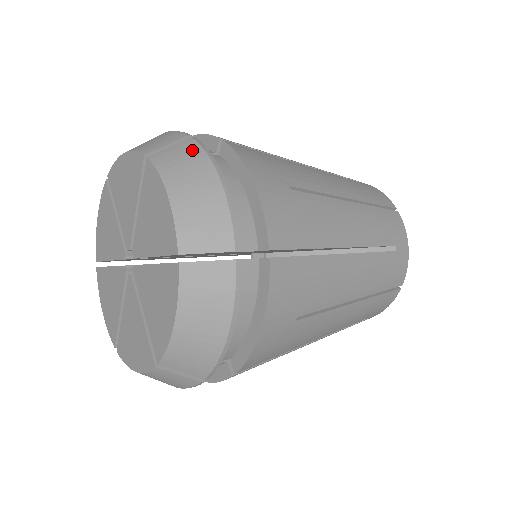
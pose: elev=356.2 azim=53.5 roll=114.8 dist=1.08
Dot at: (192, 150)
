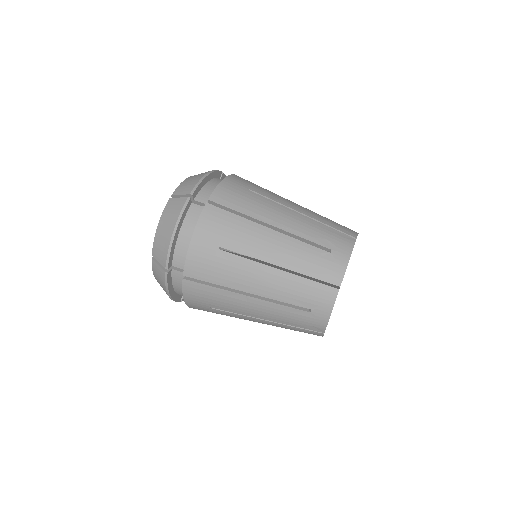
Dot at: (162, 278)
